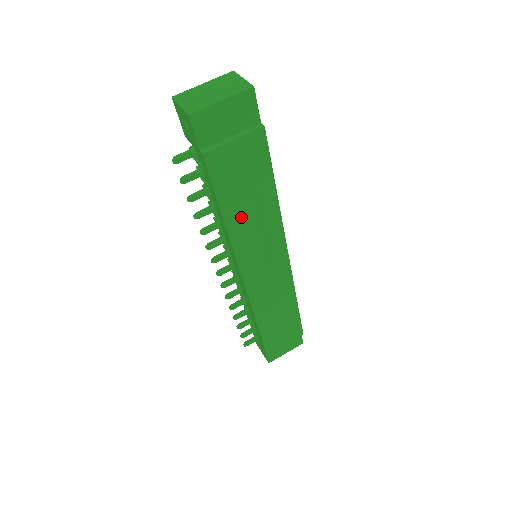
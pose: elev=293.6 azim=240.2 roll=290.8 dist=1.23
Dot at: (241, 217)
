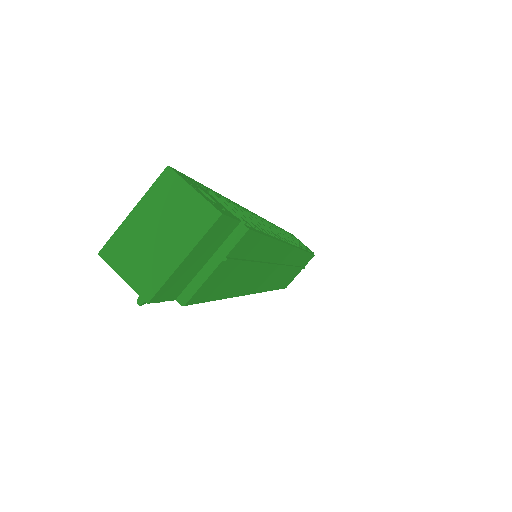
Dot at: (241, 282)
